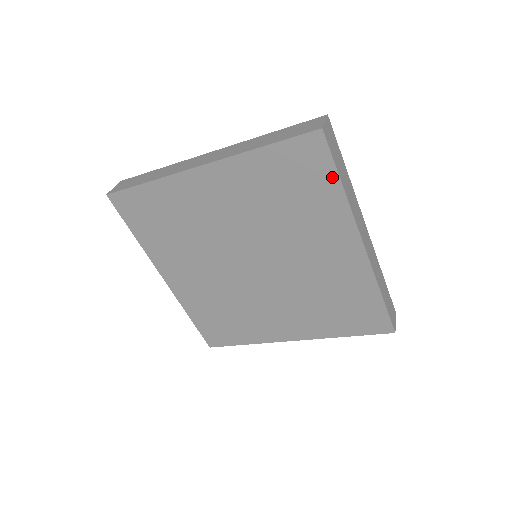
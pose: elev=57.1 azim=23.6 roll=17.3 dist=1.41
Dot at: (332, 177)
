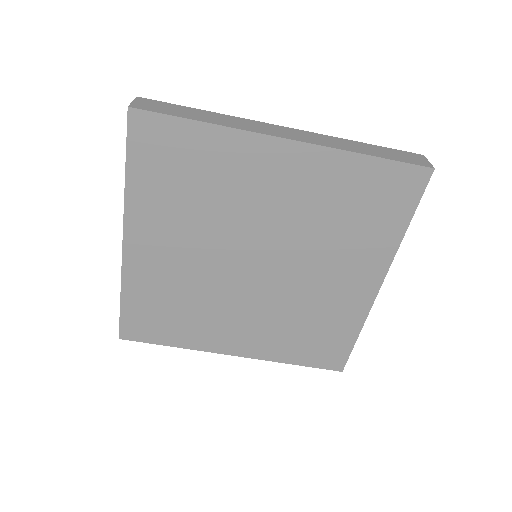
Dot at: (186, 127)
